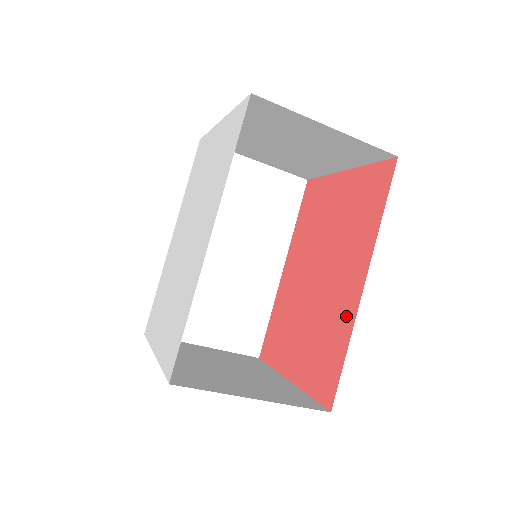
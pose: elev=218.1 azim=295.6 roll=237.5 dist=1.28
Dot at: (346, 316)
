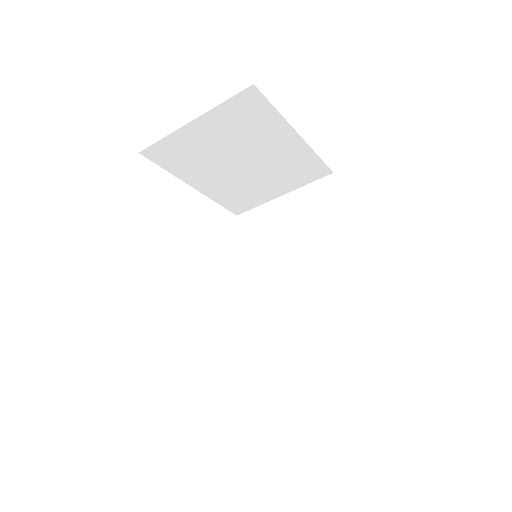
Dot at: occluded
